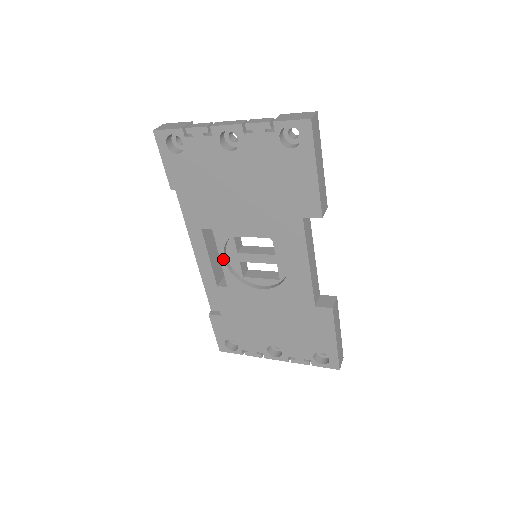
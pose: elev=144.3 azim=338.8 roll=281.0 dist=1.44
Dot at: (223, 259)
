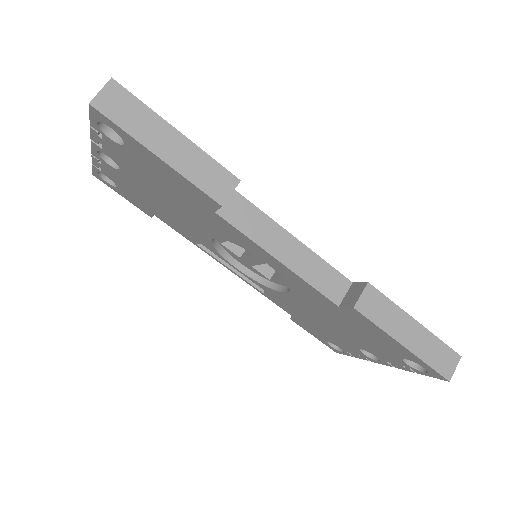
Dot at: (236, 268)
